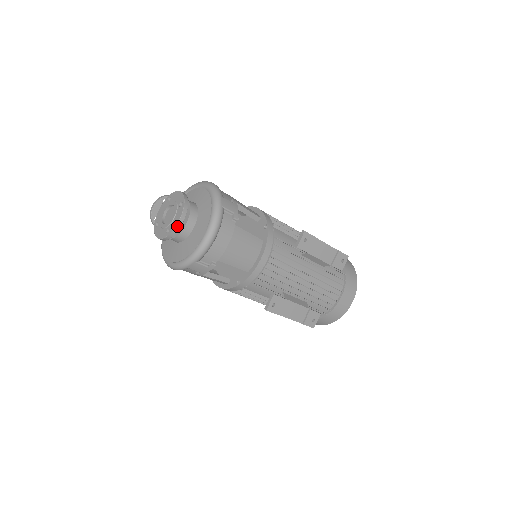
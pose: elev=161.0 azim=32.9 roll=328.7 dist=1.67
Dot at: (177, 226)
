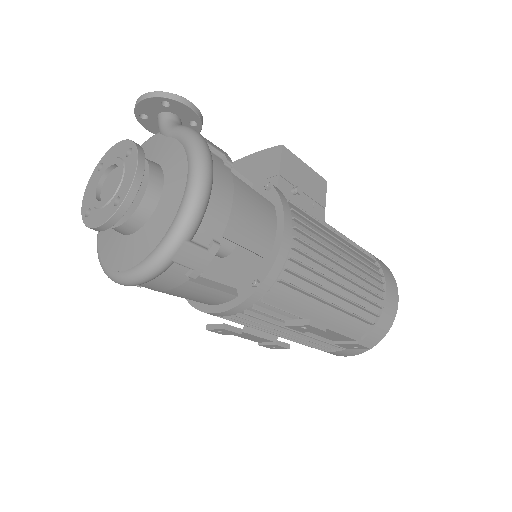
Dot at: (93, 228)
